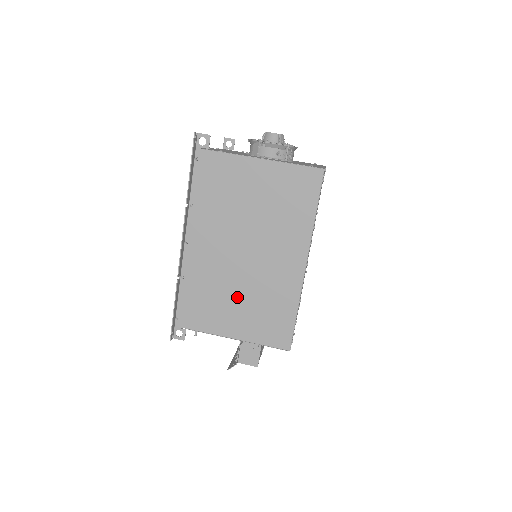
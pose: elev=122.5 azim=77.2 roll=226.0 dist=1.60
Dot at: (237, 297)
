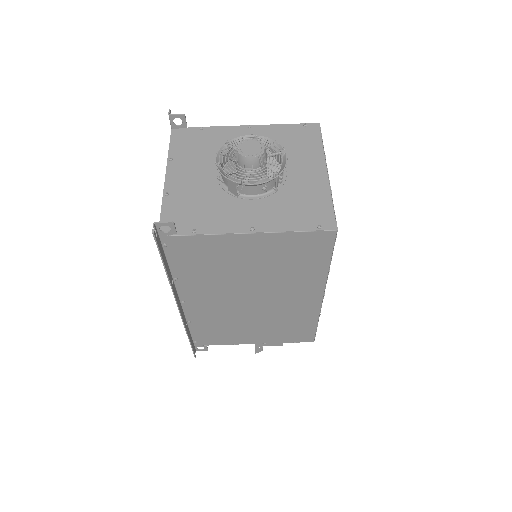
Dot at: (252, 324)
